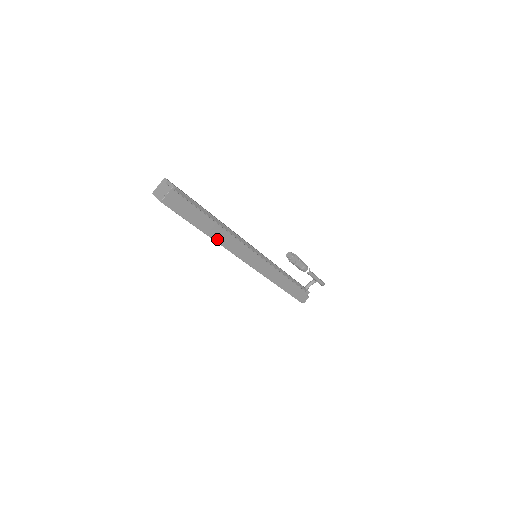
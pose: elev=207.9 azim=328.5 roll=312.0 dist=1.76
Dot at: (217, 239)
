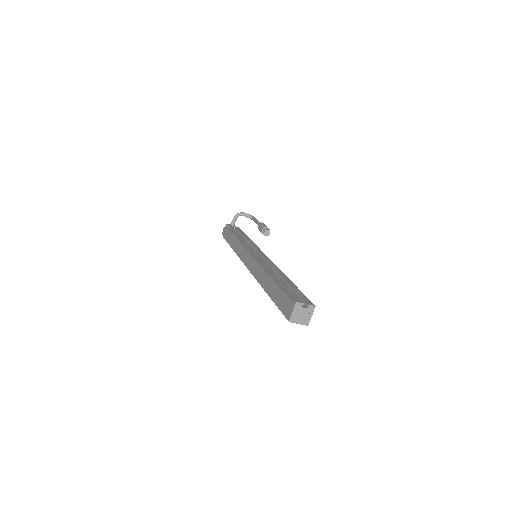
Dot at: occluded
